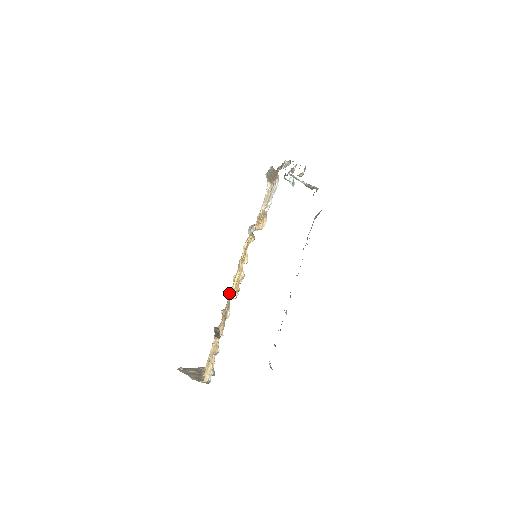
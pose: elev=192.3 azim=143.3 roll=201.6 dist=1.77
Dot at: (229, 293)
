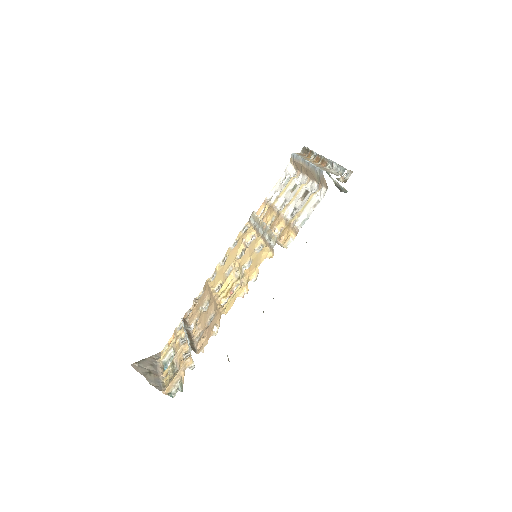
Dot at: (212, 290)
